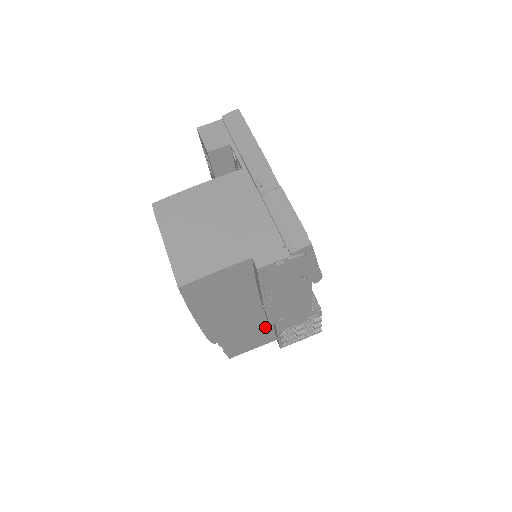
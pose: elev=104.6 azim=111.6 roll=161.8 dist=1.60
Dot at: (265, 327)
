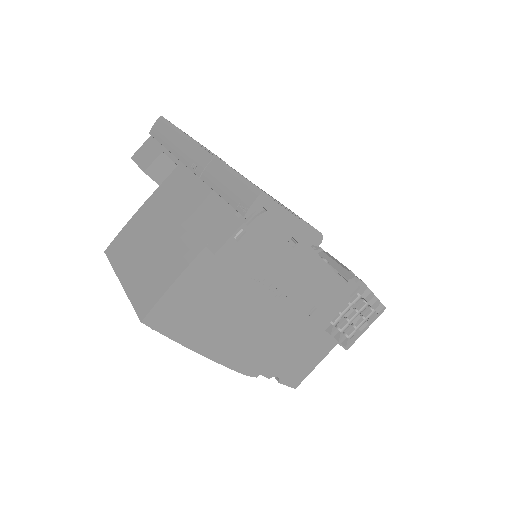
Dot at: (308, 331)
